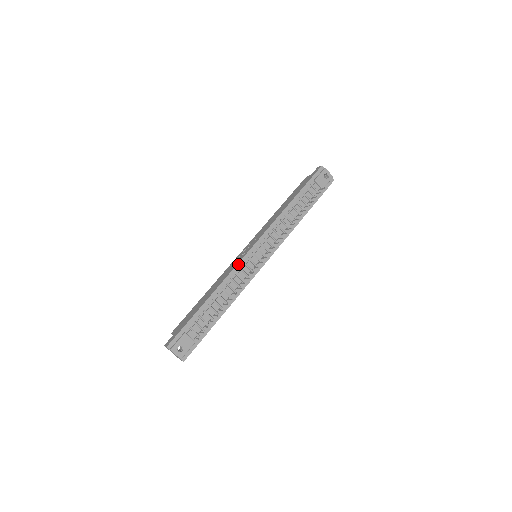
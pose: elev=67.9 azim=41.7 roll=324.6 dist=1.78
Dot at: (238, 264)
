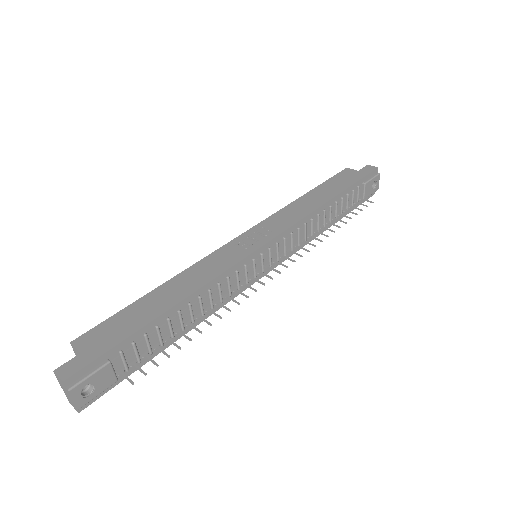
Dot at: (237, 263)
